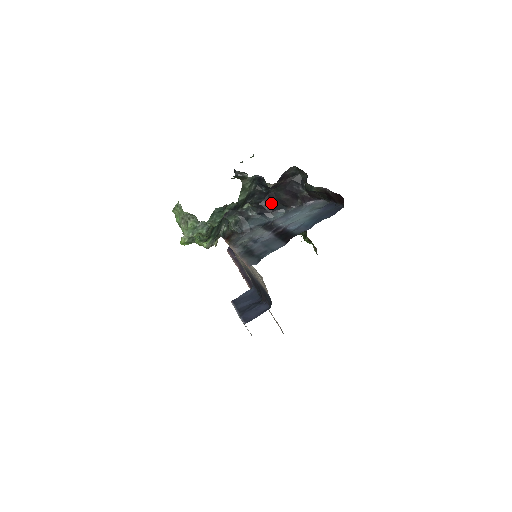
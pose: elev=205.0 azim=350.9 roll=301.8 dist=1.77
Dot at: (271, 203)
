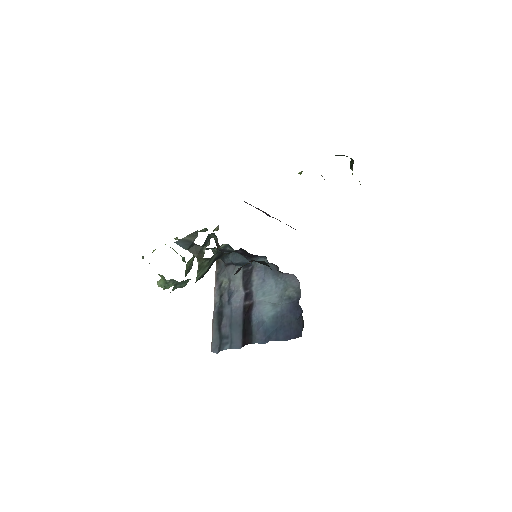
Dot at: (248, 253)
